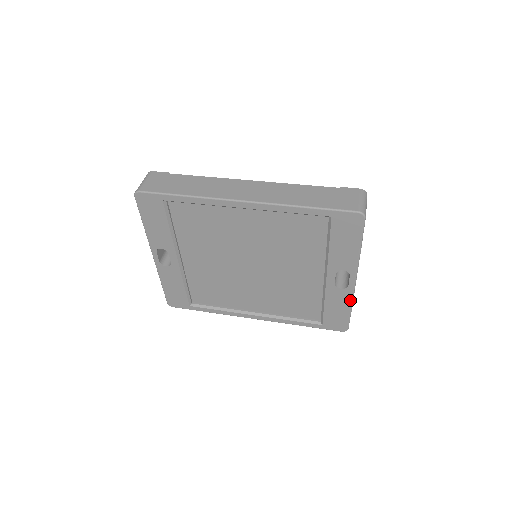
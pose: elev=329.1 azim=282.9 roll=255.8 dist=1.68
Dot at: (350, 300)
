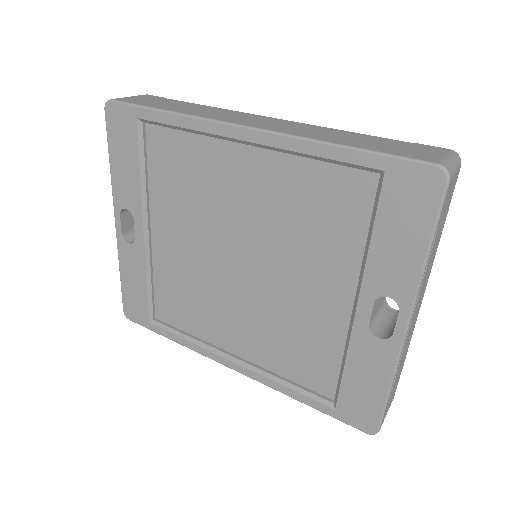
Dot at: (391, 367)
